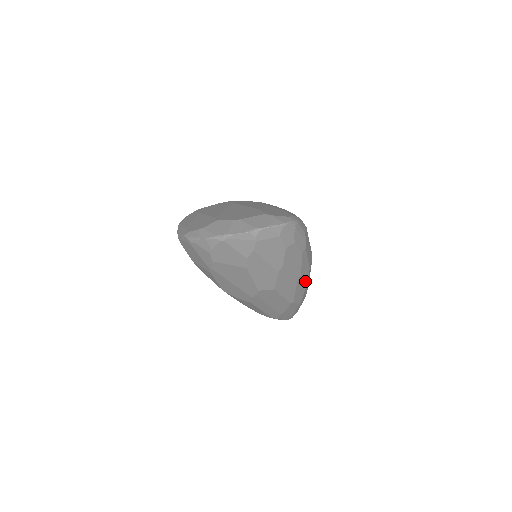
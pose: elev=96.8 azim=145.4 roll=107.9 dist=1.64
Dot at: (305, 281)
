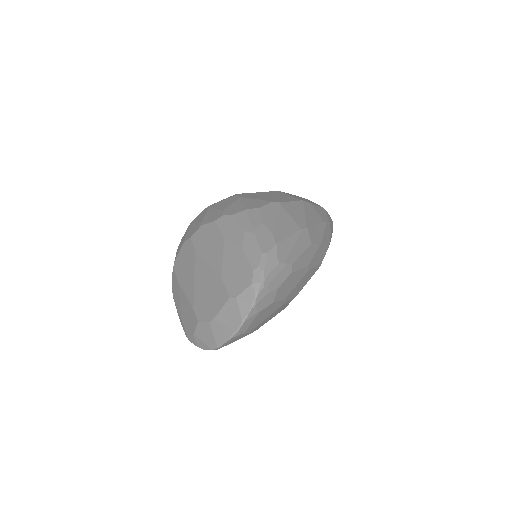
Dot at: (316, 250)
